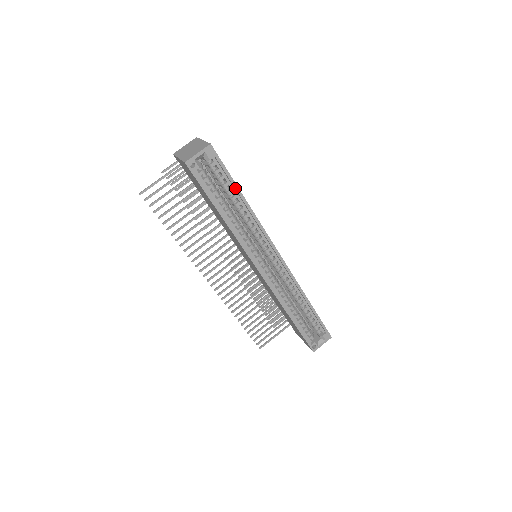
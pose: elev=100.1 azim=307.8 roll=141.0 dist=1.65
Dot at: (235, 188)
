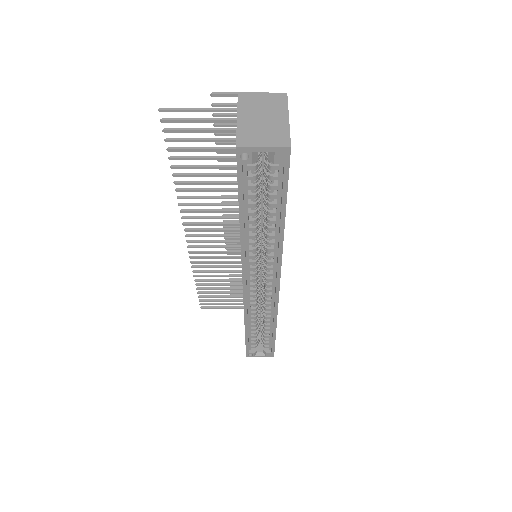
Dot at: (281, 208)
